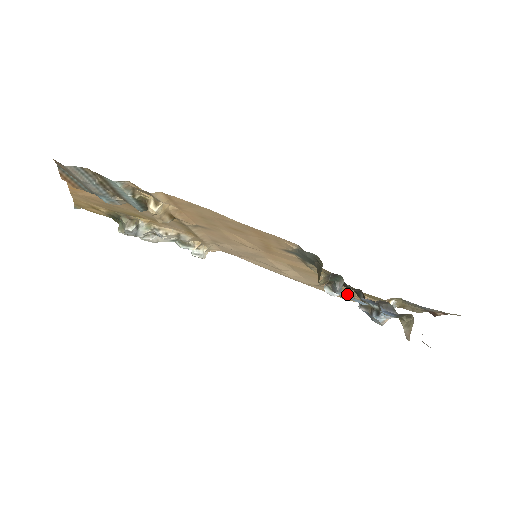
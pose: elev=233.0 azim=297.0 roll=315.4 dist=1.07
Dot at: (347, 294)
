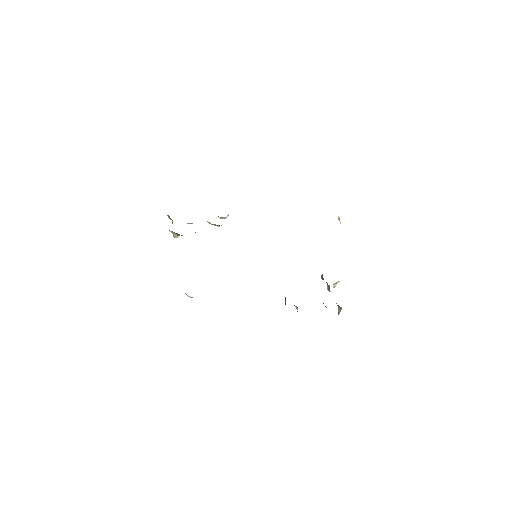
Dot at: occluded
